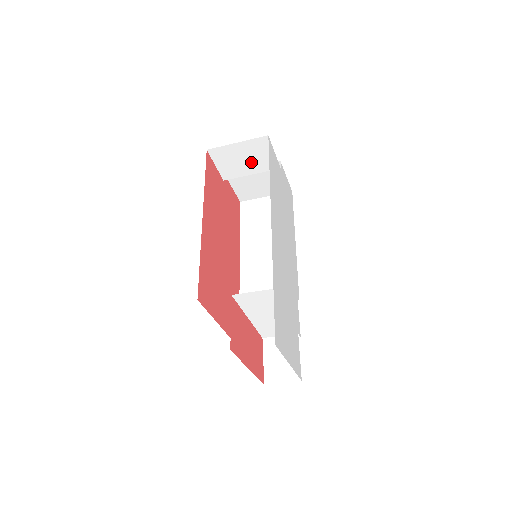
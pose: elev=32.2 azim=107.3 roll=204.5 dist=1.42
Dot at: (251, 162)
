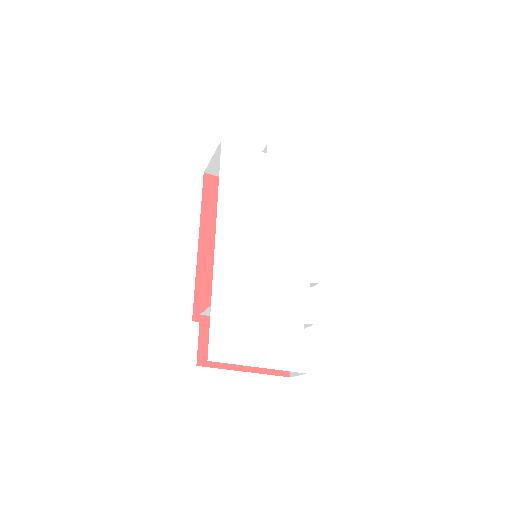
Dot at: occluded
